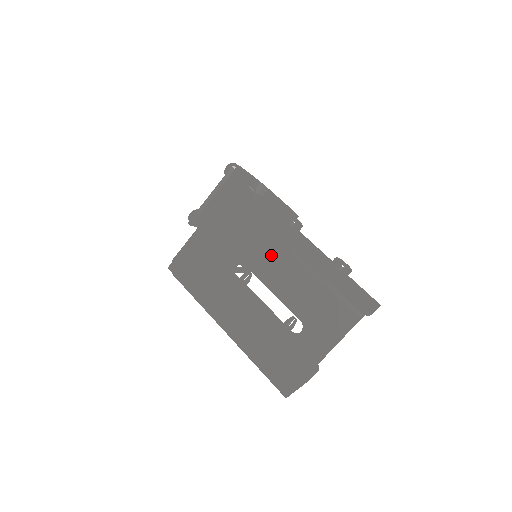
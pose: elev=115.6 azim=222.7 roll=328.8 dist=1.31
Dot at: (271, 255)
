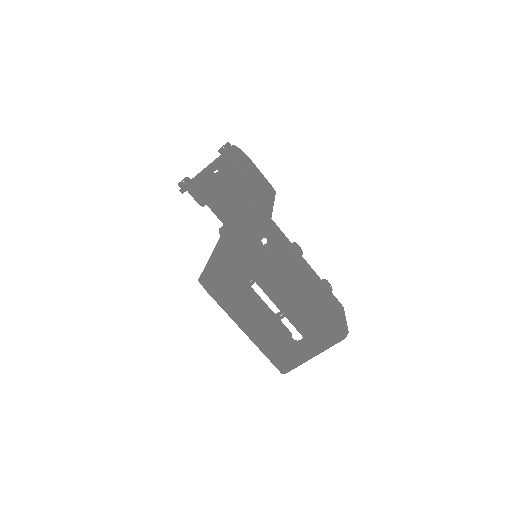
Dot at: (289, 294)
